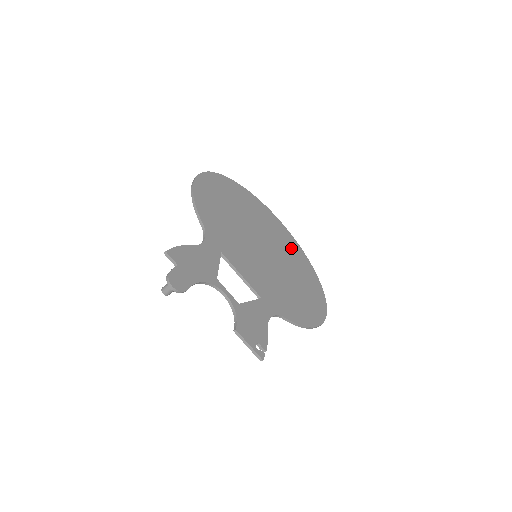
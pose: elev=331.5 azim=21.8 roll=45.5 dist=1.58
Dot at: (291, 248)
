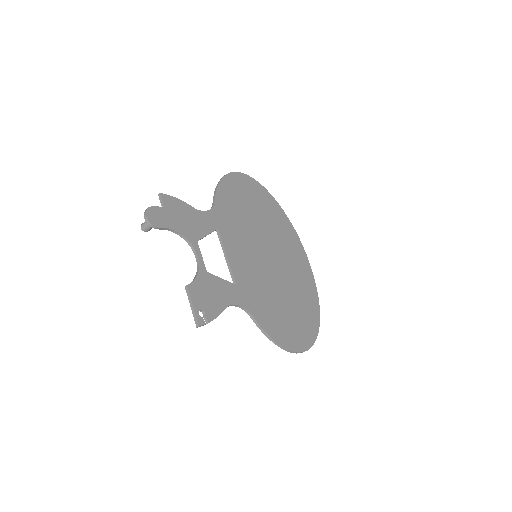
Dot at: (303, 276)
